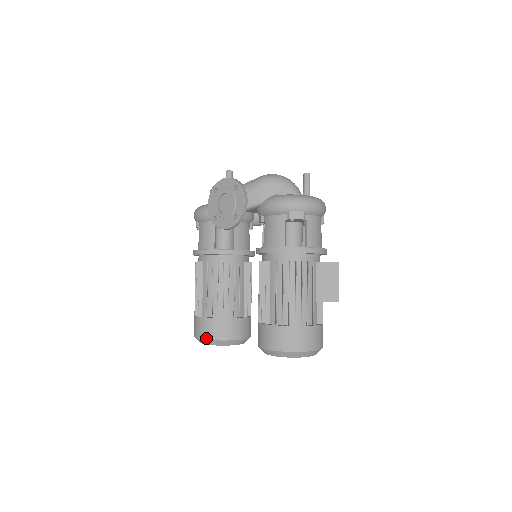
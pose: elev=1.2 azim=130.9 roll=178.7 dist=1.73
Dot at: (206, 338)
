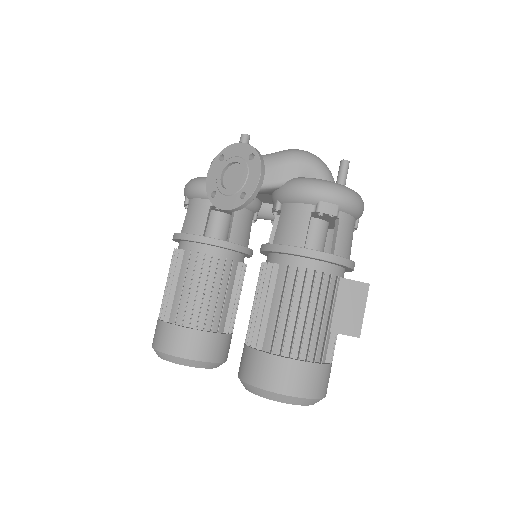
Dot at: (168, 352)
